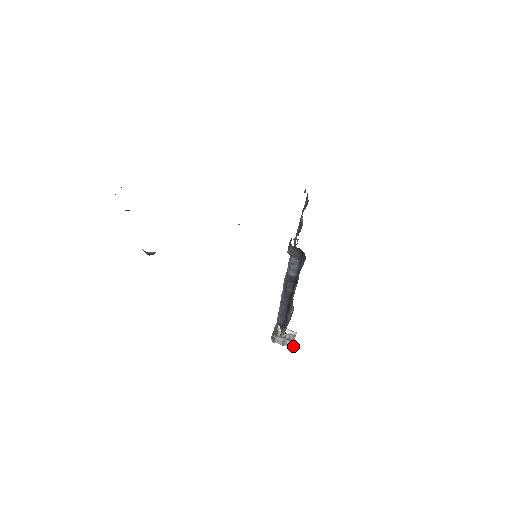
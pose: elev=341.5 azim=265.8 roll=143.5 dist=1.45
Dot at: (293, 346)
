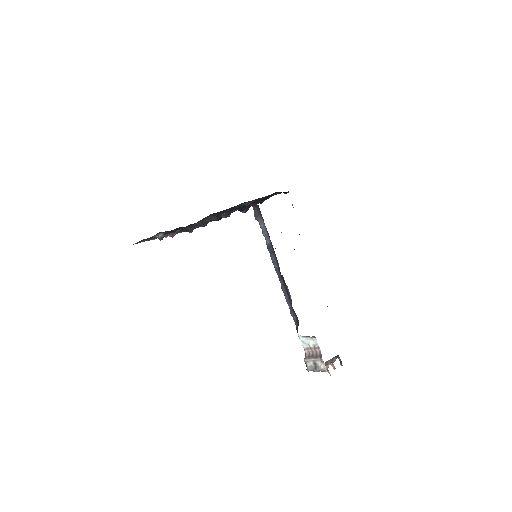
Dot at: (325, 368)
